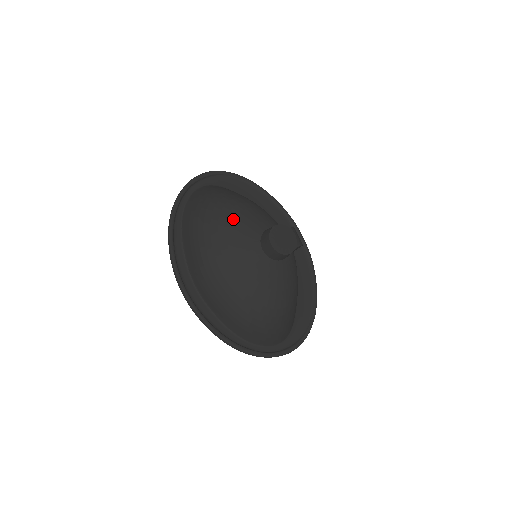
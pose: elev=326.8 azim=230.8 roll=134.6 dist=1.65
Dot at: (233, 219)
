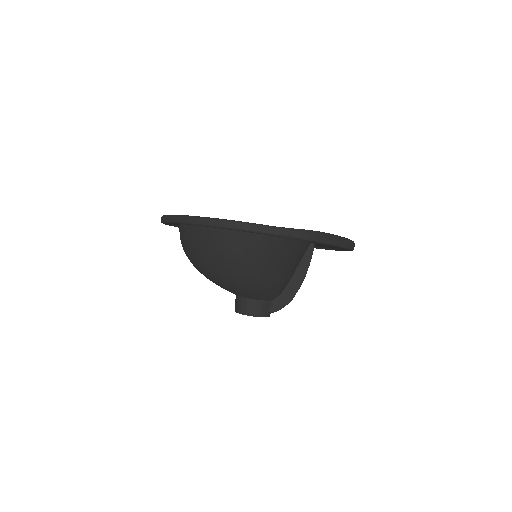
Dot at: (223, 285)
